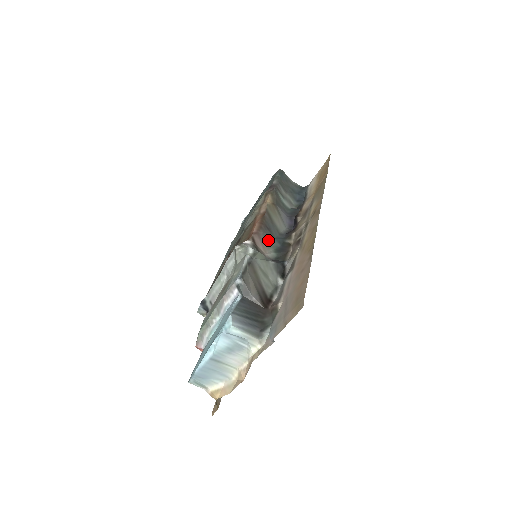
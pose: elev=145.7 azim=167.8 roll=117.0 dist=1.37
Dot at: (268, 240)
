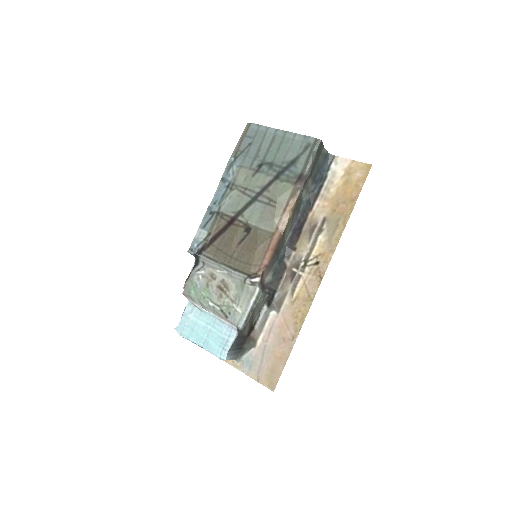
Dot at: (272, 265)
